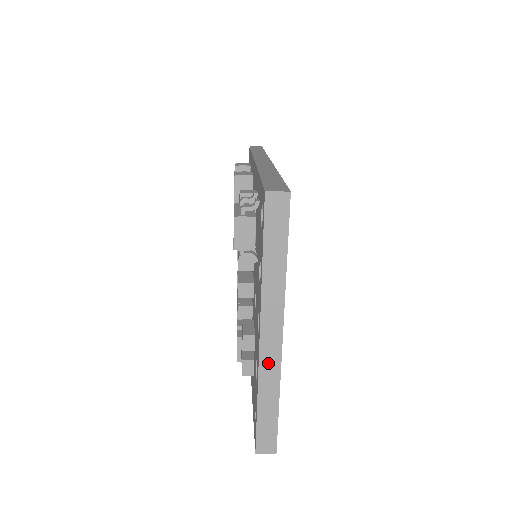
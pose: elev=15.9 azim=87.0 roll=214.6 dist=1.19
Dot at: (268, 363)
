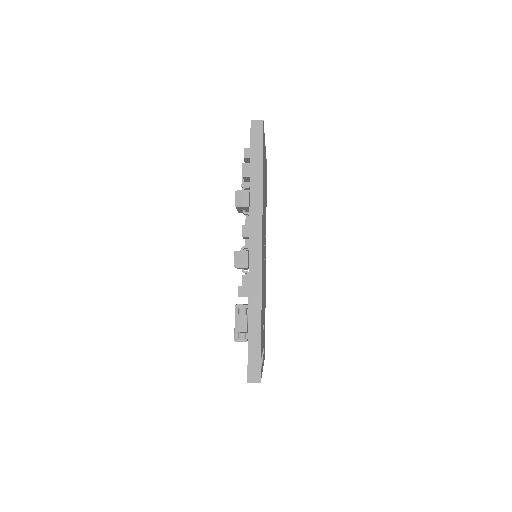
Dot at: occluded
